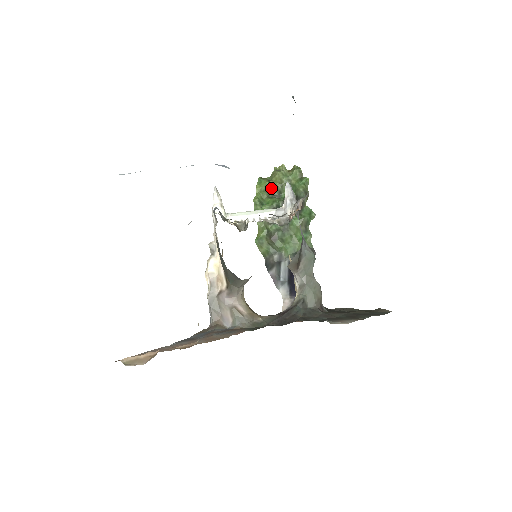
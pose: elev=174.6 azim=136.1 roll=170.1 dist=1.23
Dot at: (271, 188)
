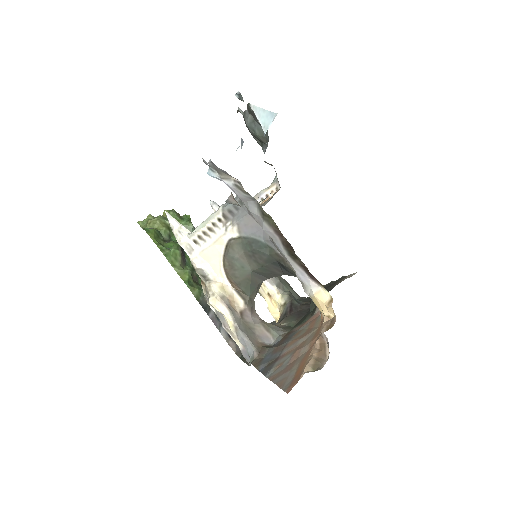
Dot at: (160, 234)
